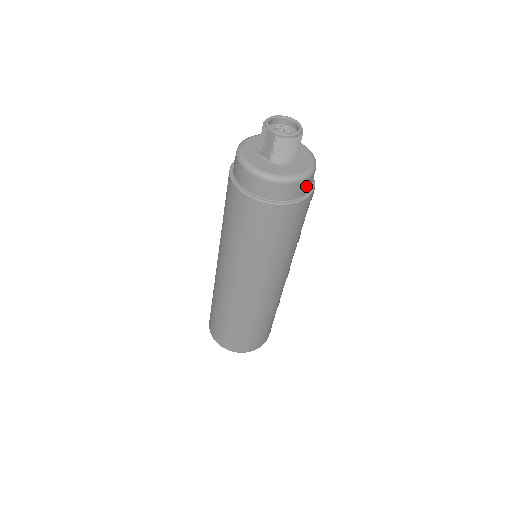
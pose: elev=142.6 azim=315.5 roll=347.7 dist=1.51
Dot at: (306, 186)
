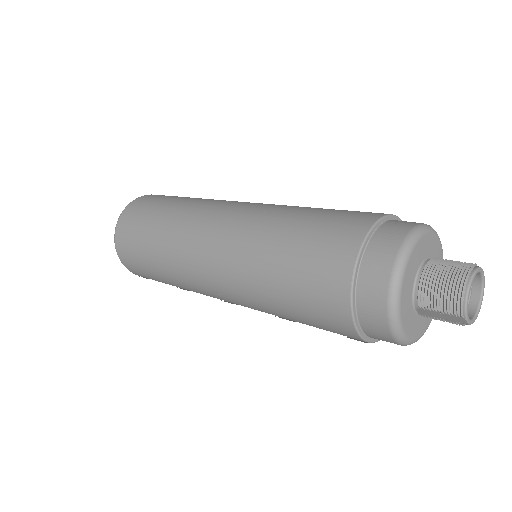
Dot at: occluded
